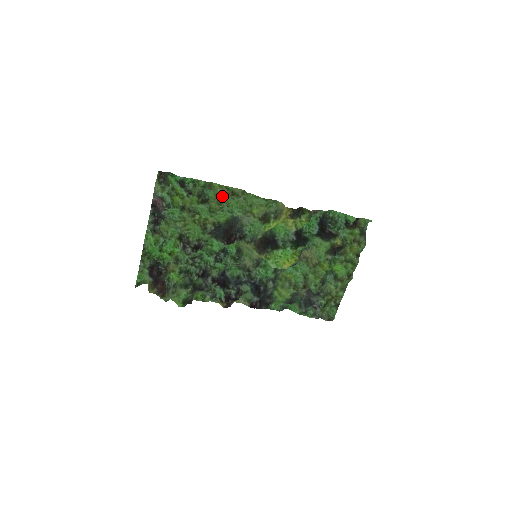
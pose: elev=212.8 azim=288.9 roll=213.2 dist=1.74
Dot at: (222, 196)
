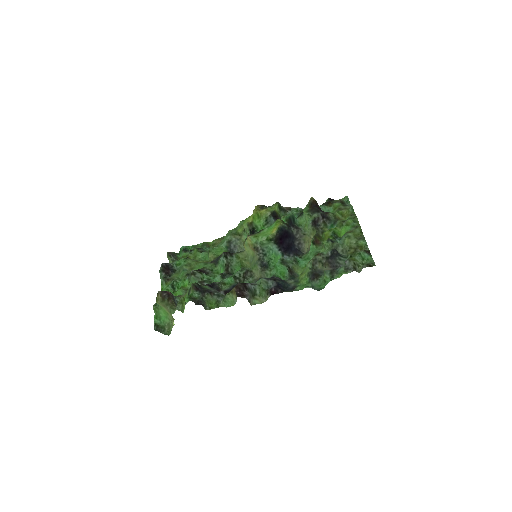
Dot at: occluded
